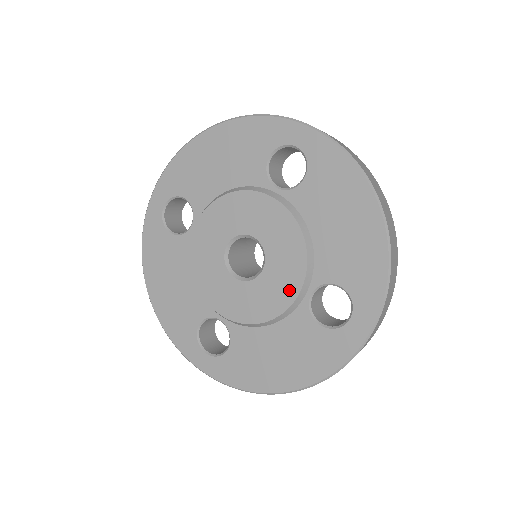
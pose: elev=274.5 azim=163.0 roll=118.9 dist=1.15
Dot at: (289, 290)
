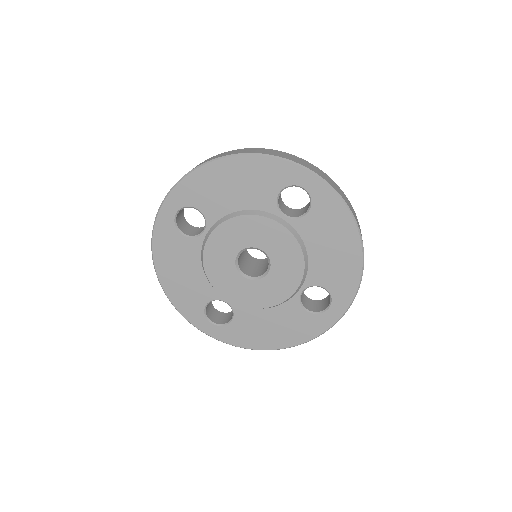
Dot at: (287, 289)
